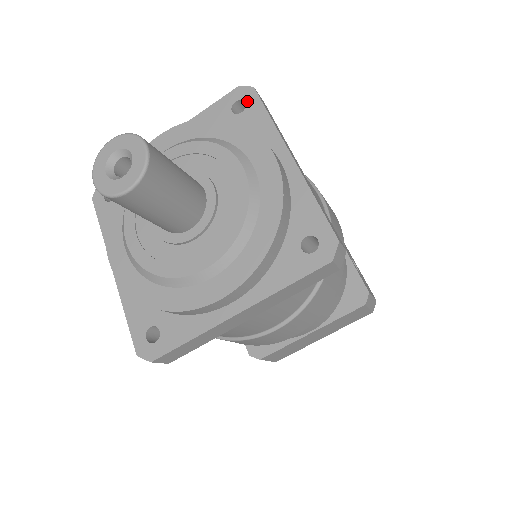
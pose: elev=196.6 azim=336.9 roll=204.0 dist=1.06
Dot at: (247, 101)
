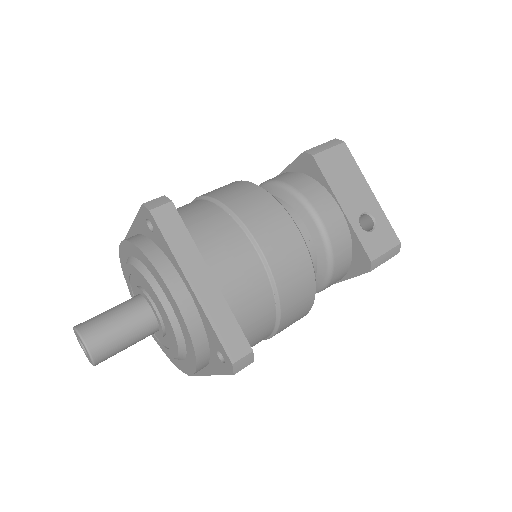
Dot at: (151, 222)
